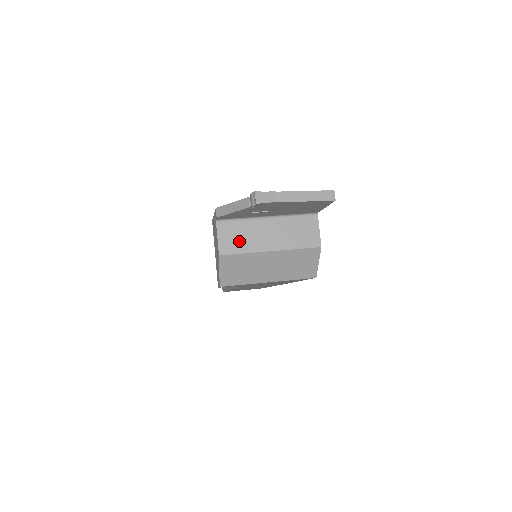
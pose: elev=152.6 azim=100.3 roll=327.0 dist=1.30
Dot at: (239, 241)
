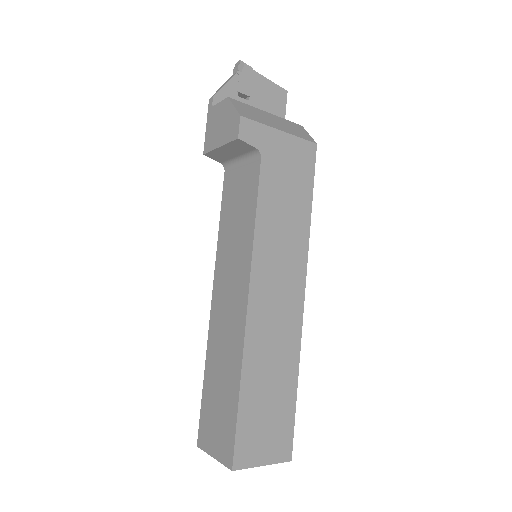
Dot at: occluded
